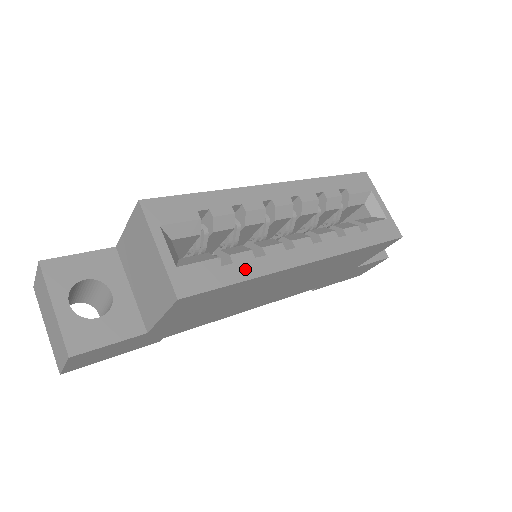
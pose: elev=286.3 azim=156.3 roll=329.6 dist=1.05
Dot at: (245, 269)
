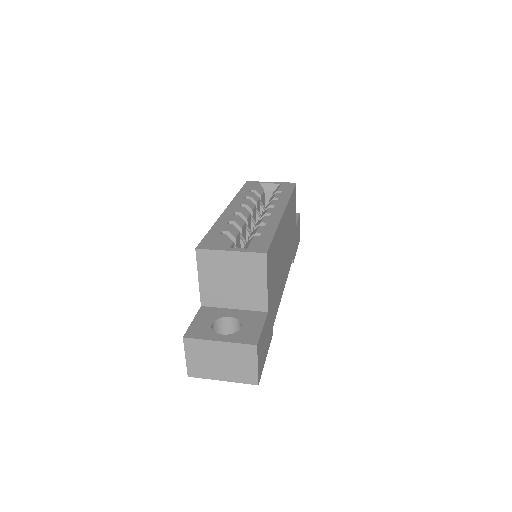
Dot at: (269, 230)
